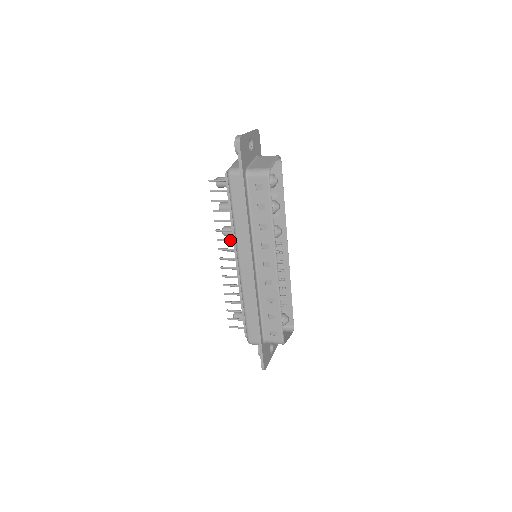
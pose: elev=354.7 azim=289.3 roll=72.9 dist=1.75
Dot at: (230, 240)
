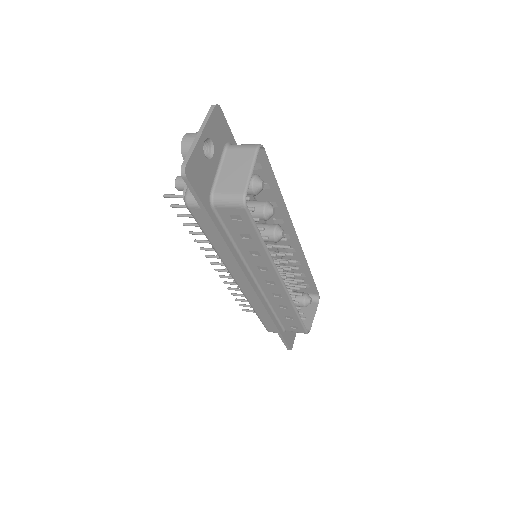
Dot at: occluded
